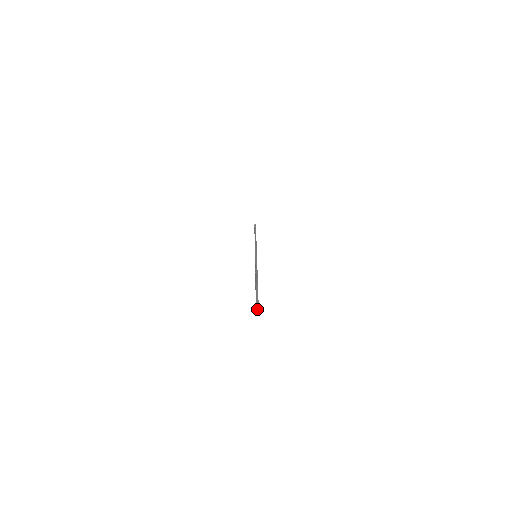
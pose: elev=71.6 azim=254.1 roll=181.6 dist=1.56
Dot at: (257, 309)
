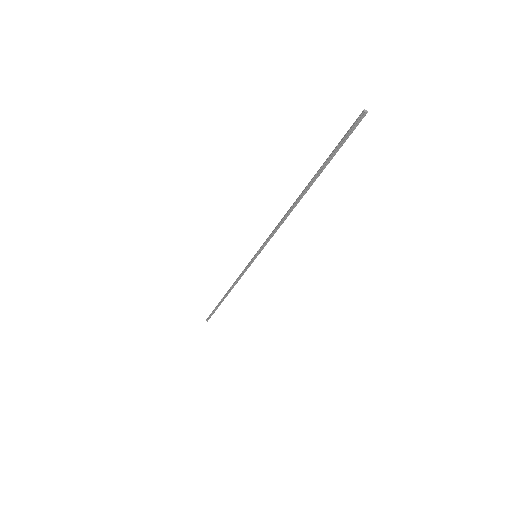
Dot at: (354, 124)
